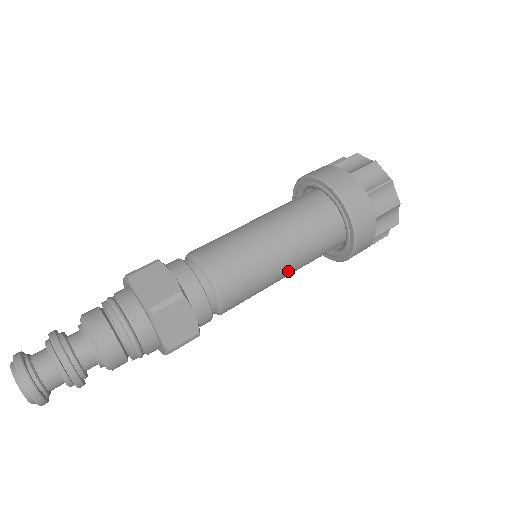
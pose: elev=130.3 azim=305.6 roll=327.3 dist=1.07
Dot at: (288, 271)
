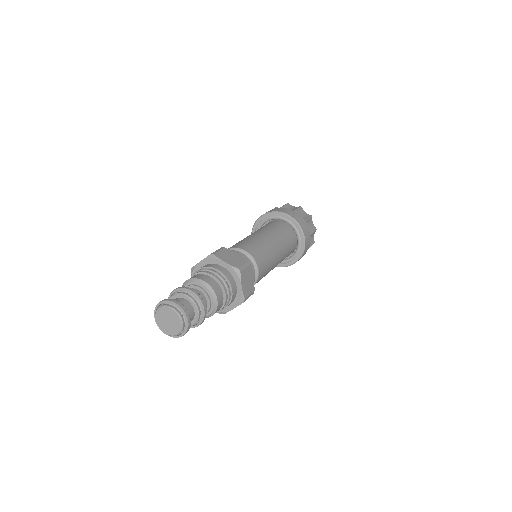
Dot at: (275, 244)
